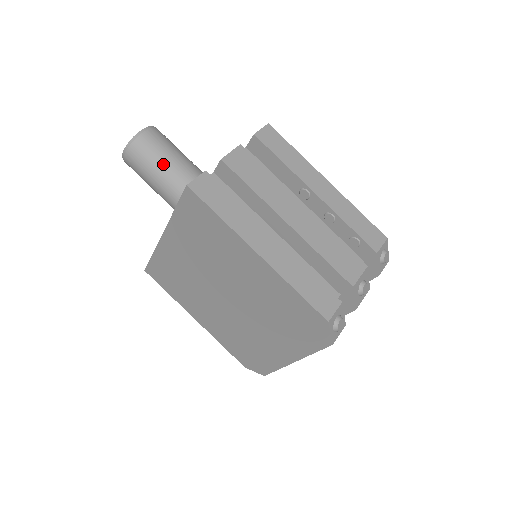
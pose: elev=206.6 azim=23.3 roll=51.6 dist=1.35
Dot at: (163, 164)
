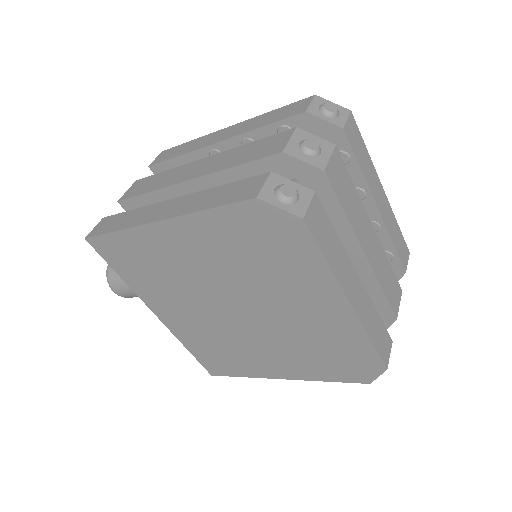
Dot at: occluded
